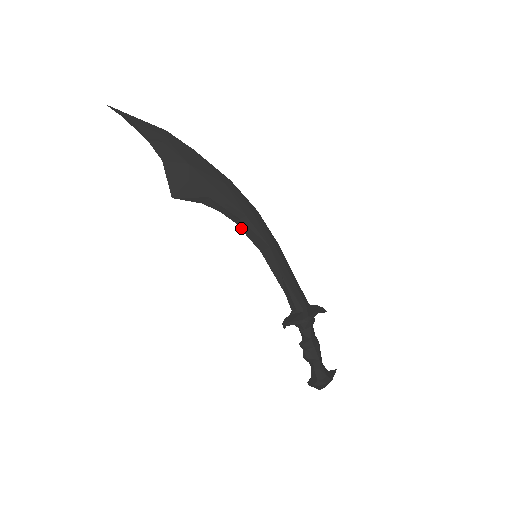
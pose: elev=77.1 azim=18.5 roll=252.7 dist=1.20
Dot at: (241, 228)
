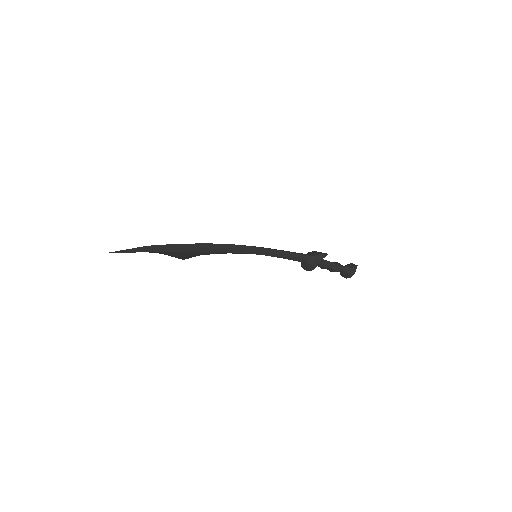
Dot at: (234, 253)
